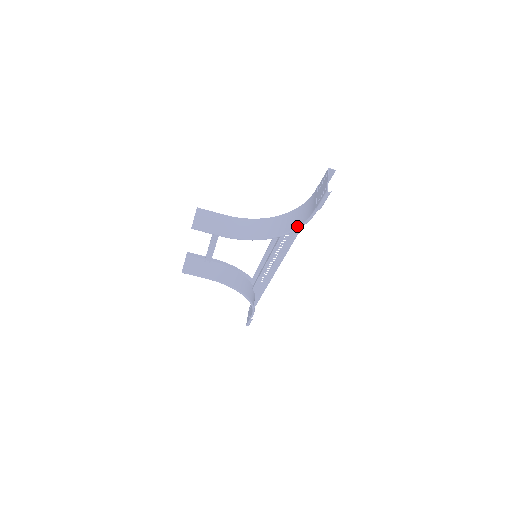
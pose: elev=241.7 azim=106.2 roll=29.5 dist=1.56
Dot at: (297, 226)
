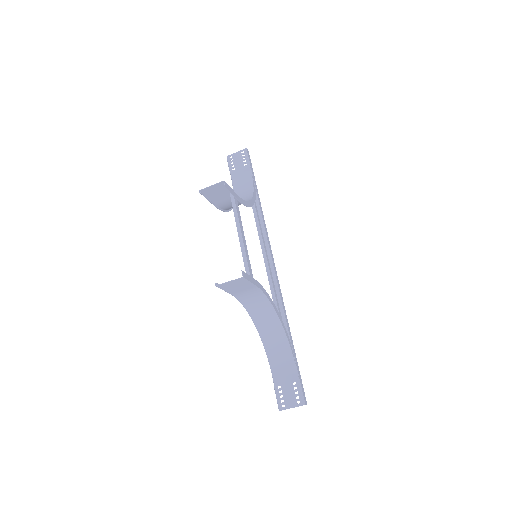
Dot at: (266, 350)
